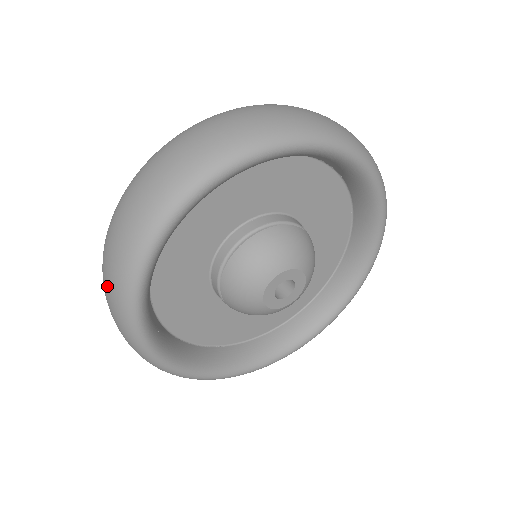
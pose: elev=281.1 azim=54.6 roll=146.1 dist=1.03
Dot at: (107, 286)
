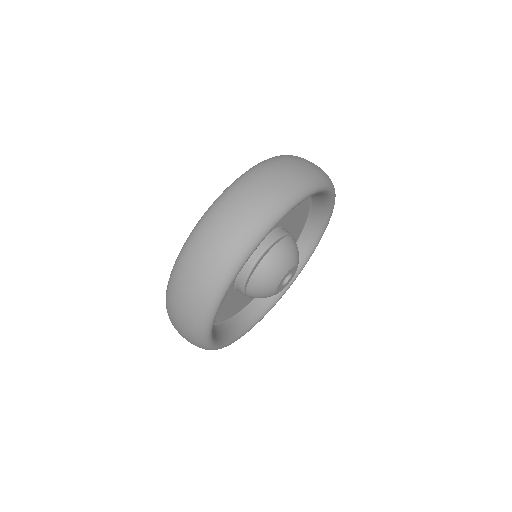
Dot at: occluded
